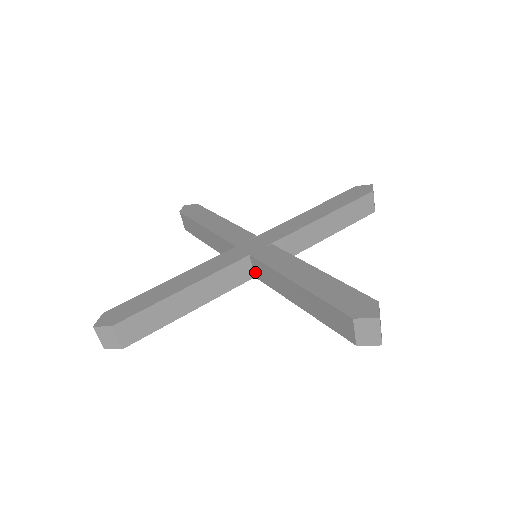
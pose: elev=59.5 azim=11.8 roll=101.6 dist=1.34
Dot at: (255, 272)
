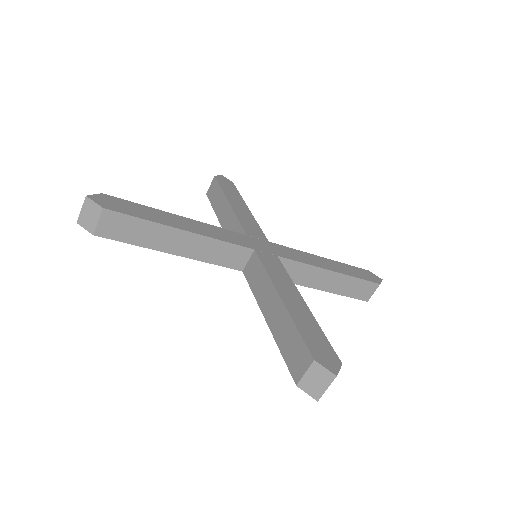
Dot at: (247, 267)
